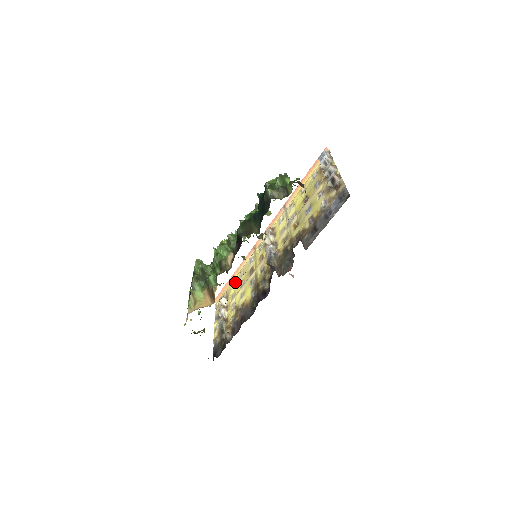
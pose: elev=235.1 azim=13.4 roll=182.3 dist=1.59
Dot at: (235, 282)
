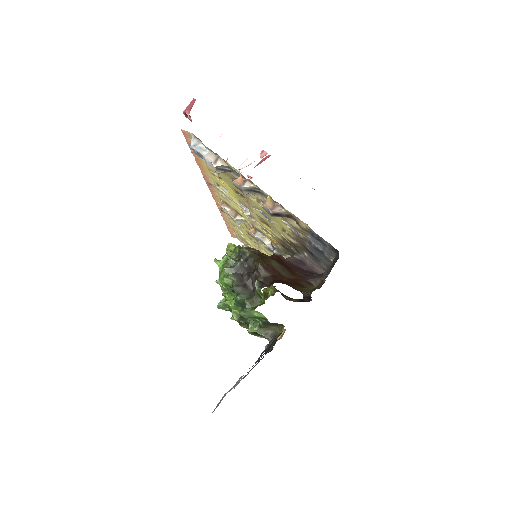
Dot at: occluded
